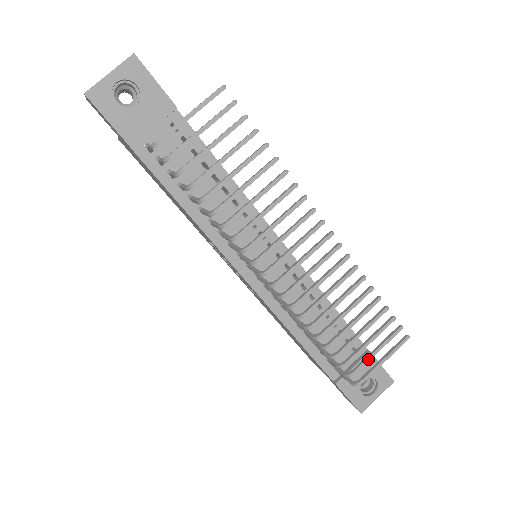
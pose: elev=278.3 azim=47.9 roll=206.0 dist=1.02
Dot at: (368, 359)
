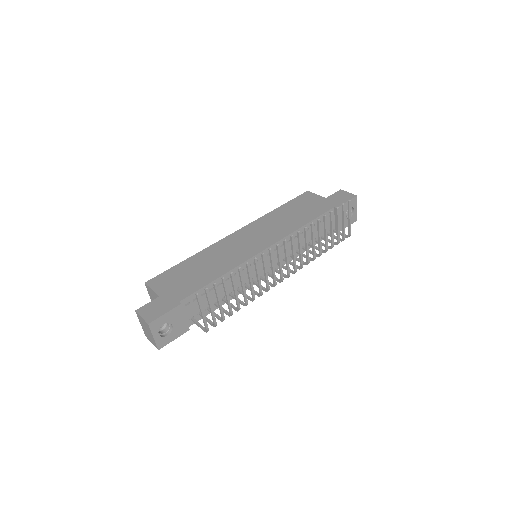
Dot at: (344, 229)
